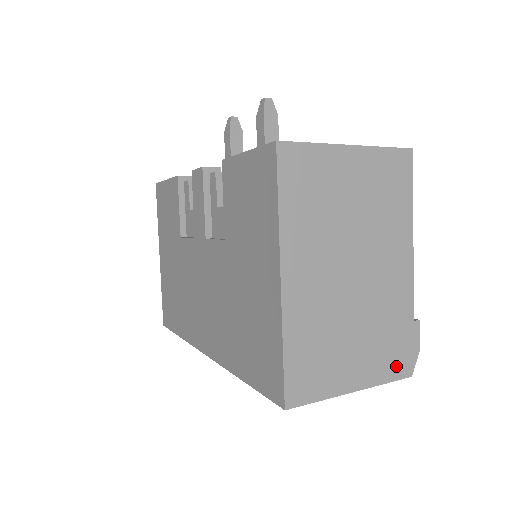
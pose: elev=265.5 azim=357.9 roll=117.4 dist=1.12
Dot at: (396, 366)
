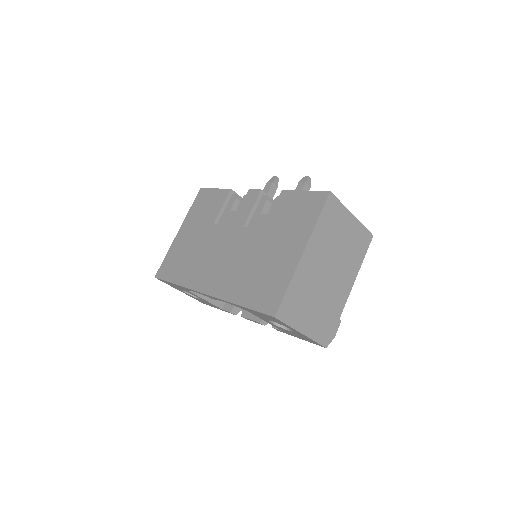
Dot at: (323, 336)
